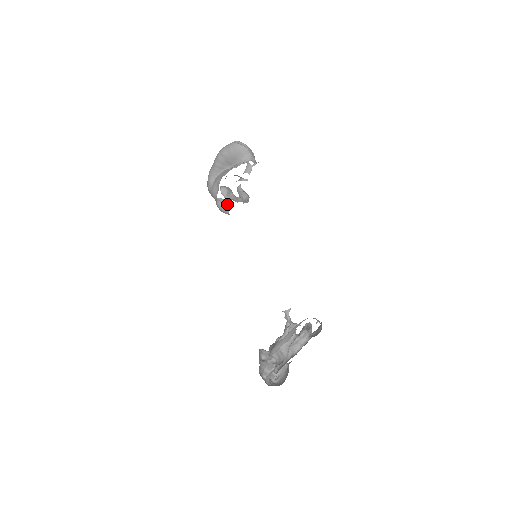
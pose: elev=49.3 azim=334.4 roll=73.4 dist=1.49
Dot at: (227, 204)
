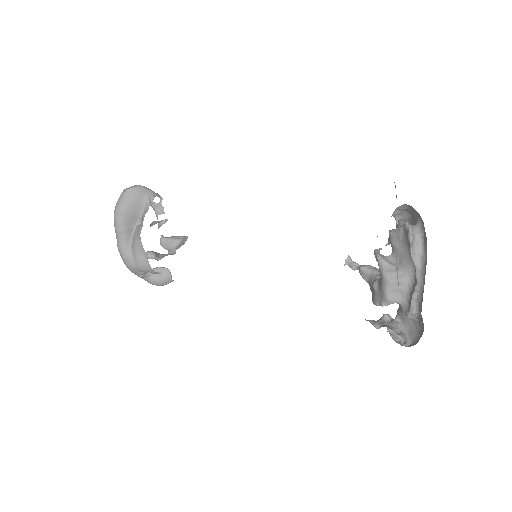
Dot at: (162, 270)
